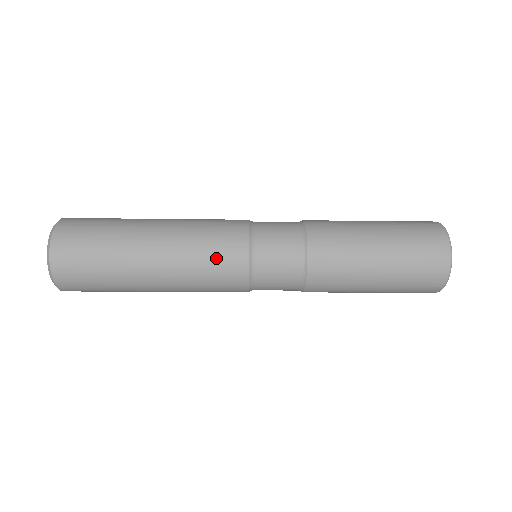
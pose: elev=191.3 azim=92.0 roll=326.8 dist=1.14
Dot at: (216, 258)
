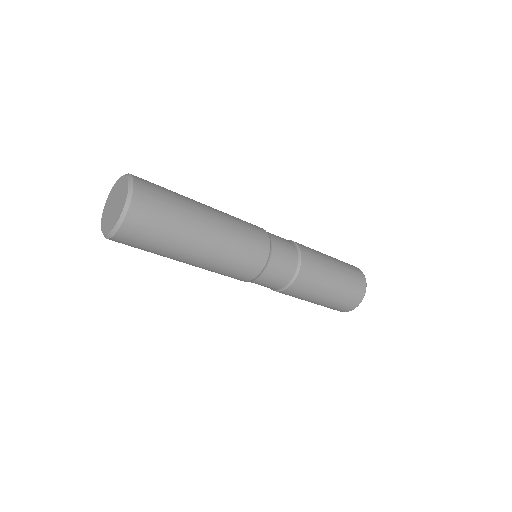
Dot at: (248, 225)
